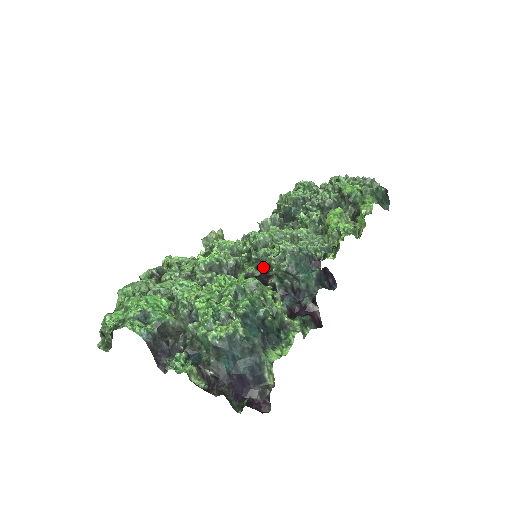
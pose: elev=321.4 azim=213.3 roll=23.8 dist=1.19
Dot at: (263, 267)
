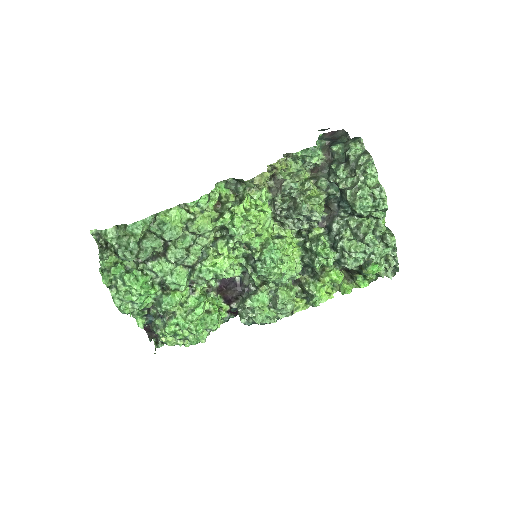
Dot at: (243, 285)
